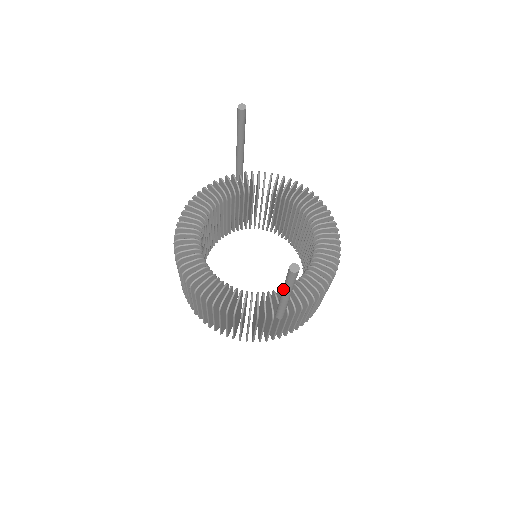
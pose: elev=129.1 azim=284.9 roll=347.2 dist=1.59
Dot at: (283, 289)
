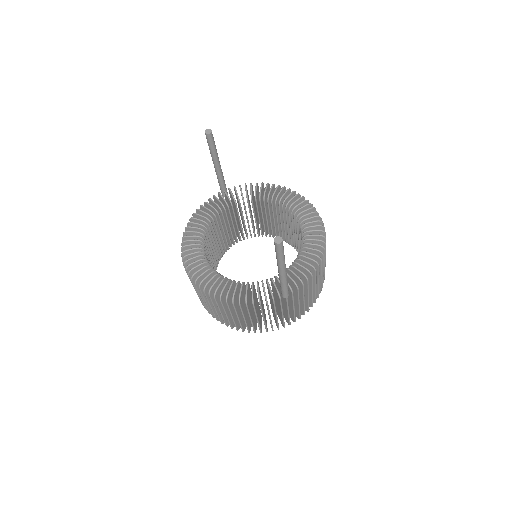
Dot at: (277, 265)
